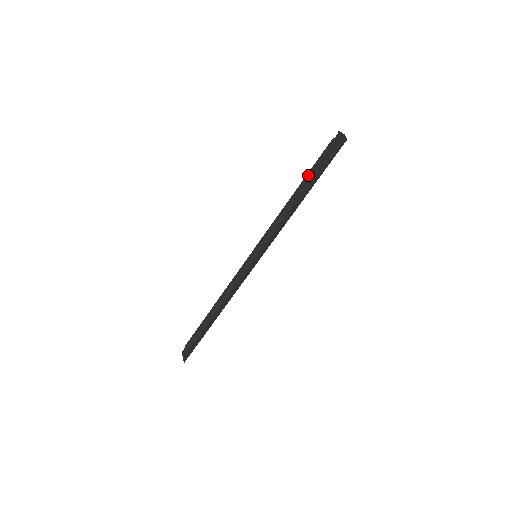
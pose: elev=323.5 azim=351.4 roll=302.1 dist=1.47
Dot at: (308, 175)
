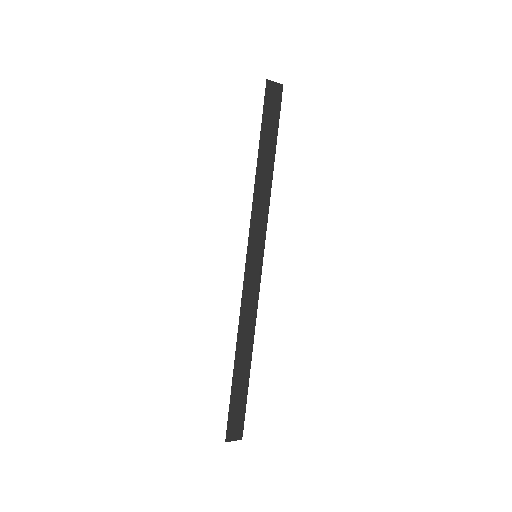
Dot at: occluded
